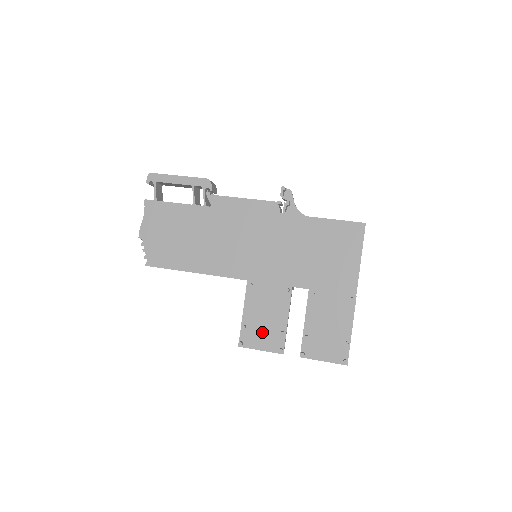
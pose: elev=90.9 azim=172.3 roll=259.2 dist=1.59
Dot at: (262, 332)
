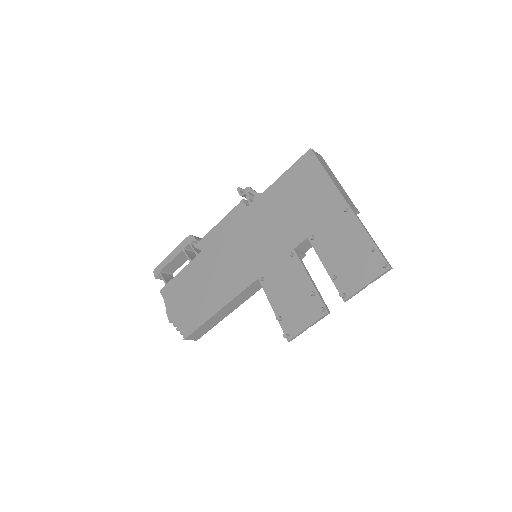
Dot at: (297, 310)
